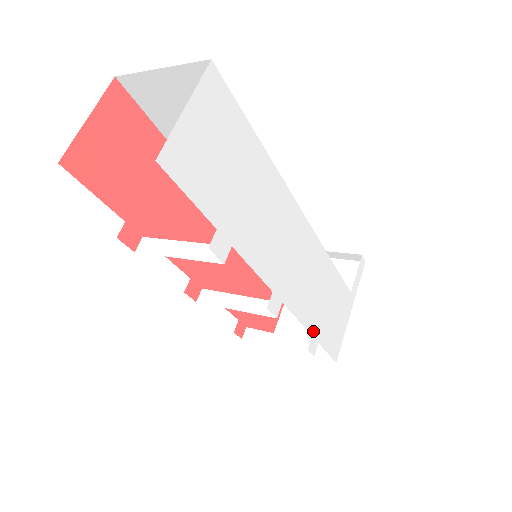
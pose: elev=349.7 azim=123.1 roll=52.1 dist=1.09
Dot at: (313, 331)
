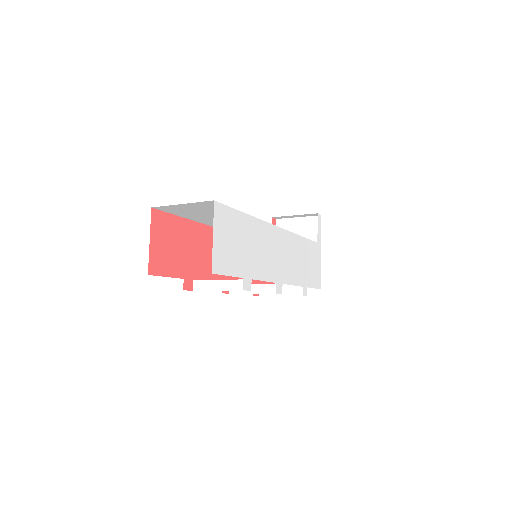
Dot at: (302, 284)
